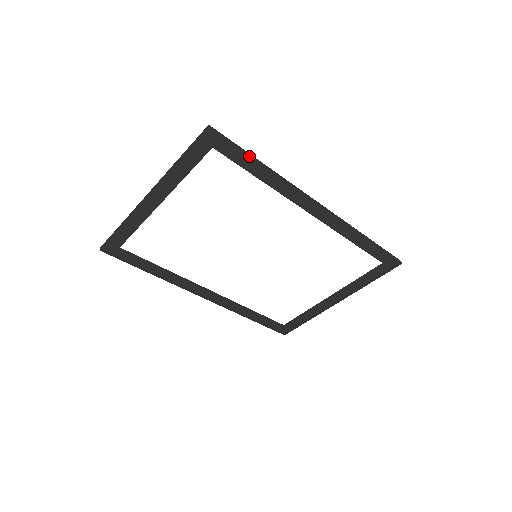
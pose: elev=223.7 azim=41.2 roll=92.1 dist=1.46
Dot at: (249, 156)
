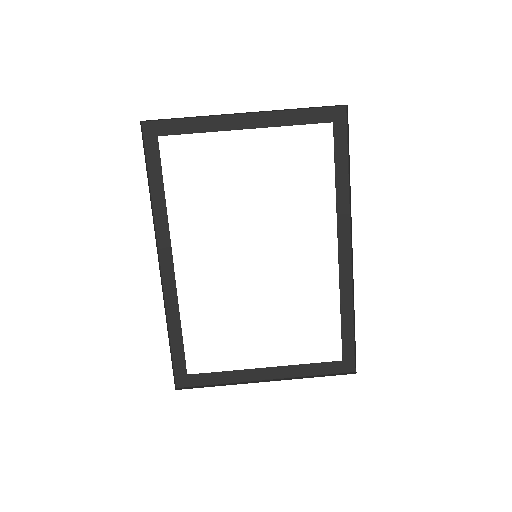
Dot at: (346, 156)
